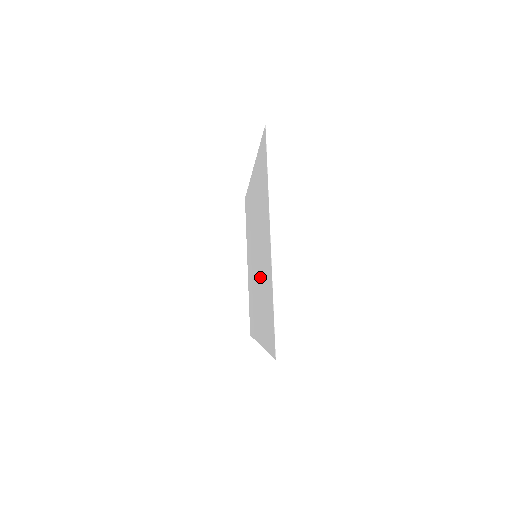
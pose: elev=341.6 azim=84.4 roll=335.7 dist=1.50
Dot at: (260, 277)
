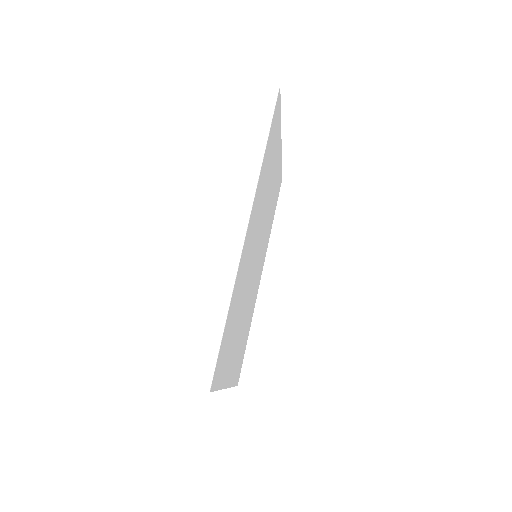
Dot at: (249, 299)
